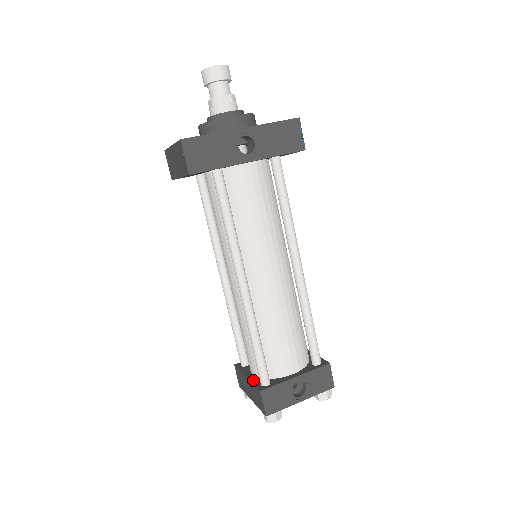
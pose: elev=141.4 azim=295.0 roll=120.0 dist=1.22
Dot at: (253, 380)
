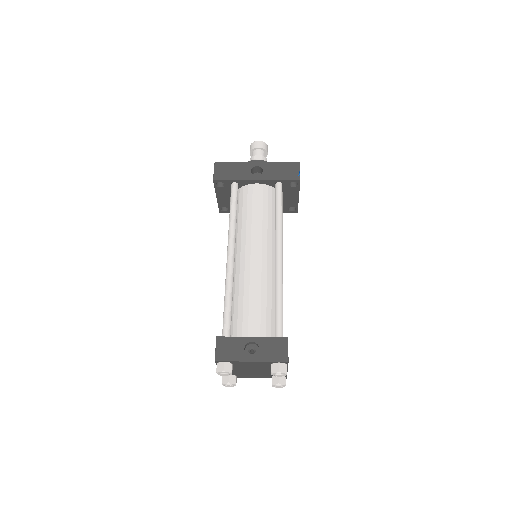
Dot at: occluded
